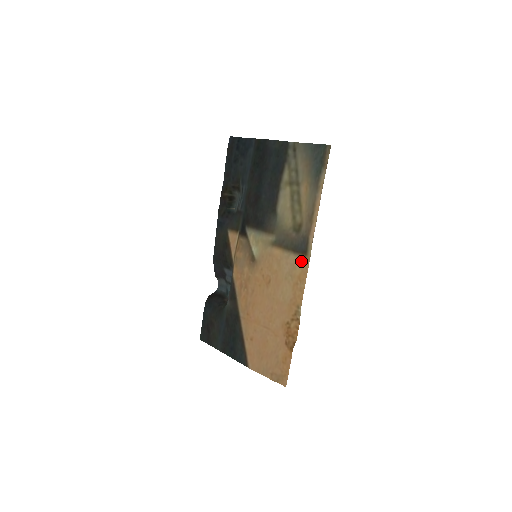
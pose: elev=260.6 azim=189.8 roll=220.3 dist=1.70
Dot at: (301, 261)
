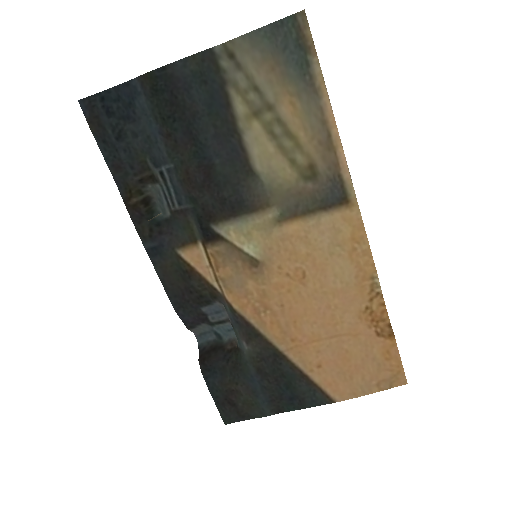
Dot at: (344, 215)
